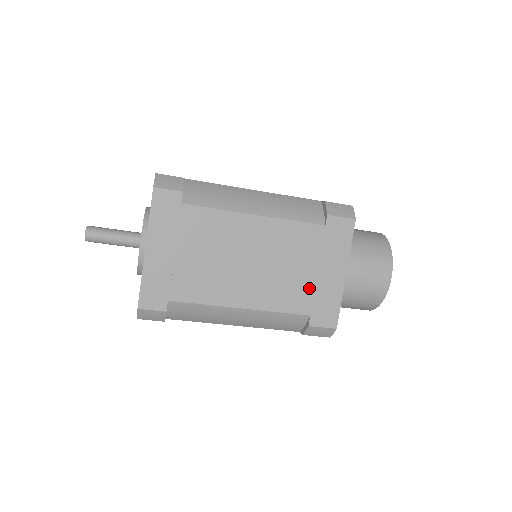
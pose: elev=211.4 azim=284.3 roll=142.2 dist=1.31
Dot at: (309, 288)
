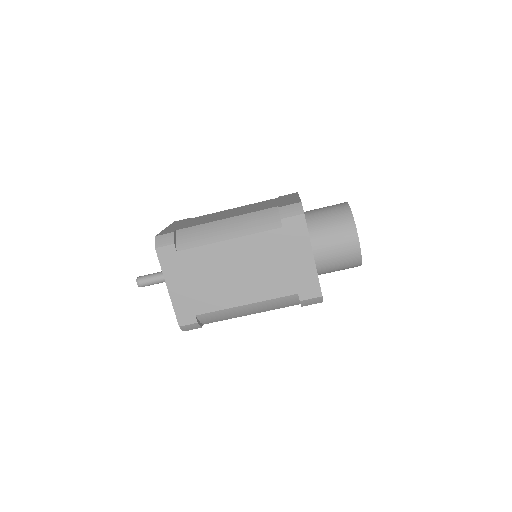
Dot at: (289, 275)
